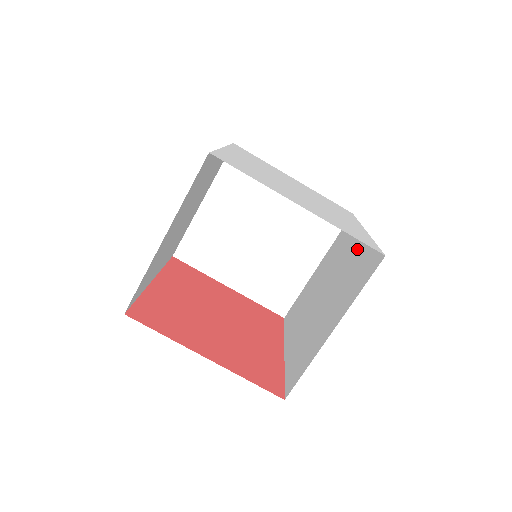
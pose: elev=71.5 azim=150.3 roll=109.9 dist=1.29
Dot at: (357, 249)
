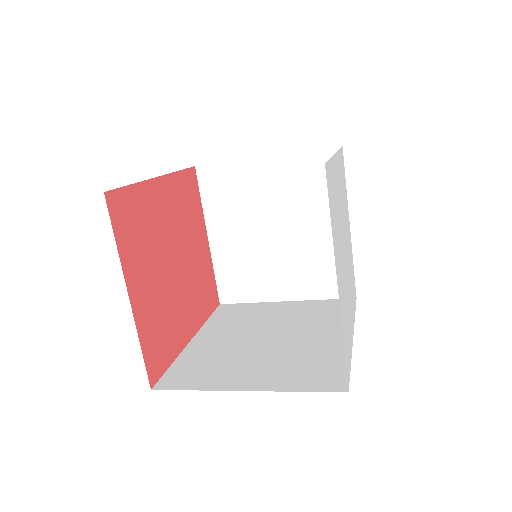
Dot at: (331, 342)
